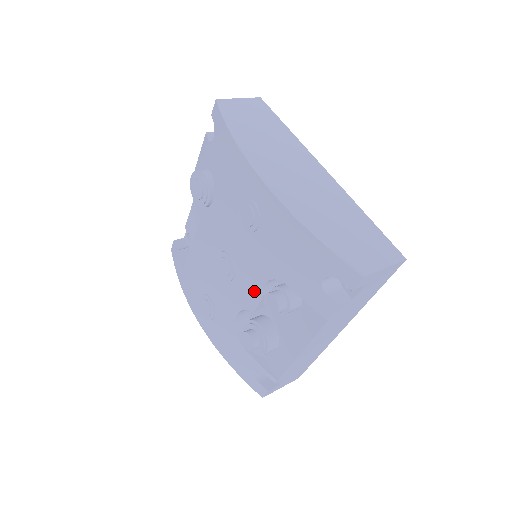
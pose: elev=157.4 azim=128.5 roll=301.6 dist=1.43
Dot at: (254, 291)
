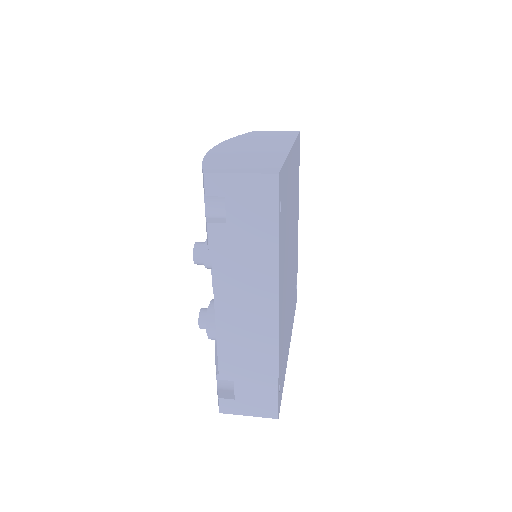
Dot at: occluded
